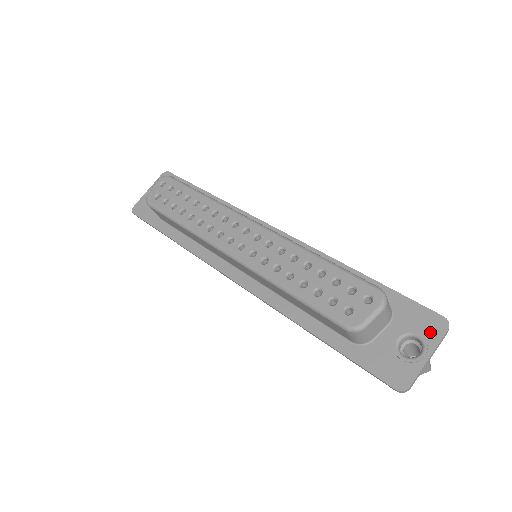
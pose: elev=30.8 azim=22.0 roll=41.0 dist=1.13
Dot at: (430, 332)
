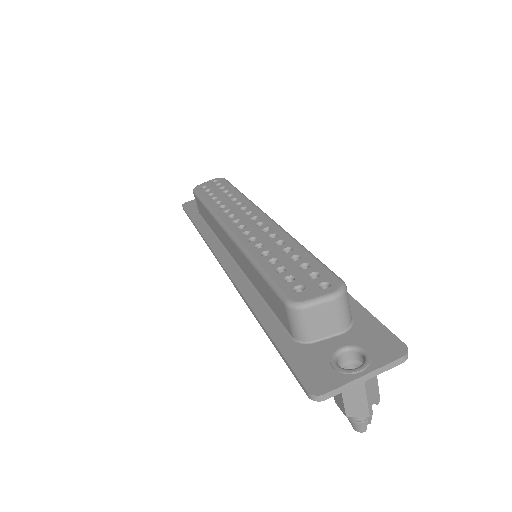
Dot at: (381, 353)
